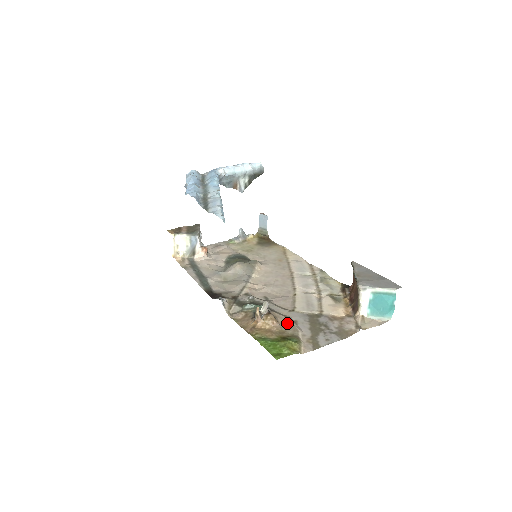
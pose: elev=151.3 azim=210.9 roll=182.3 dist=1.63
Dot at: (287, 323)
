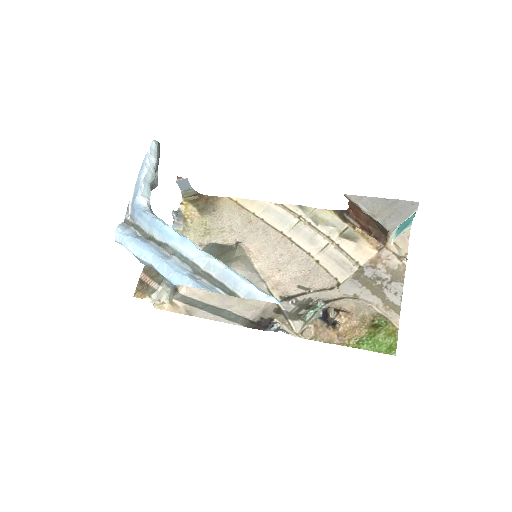
Dot at: (355, 306)
